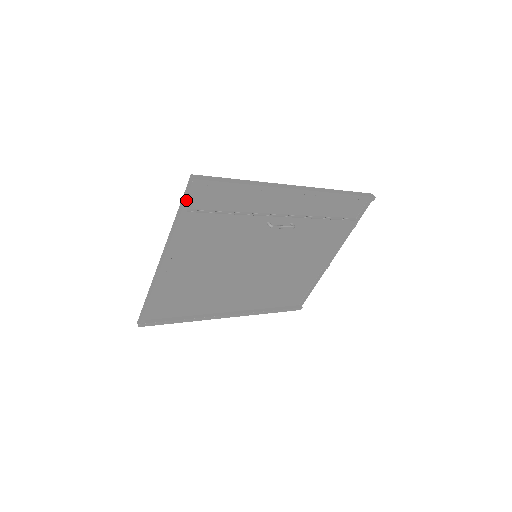
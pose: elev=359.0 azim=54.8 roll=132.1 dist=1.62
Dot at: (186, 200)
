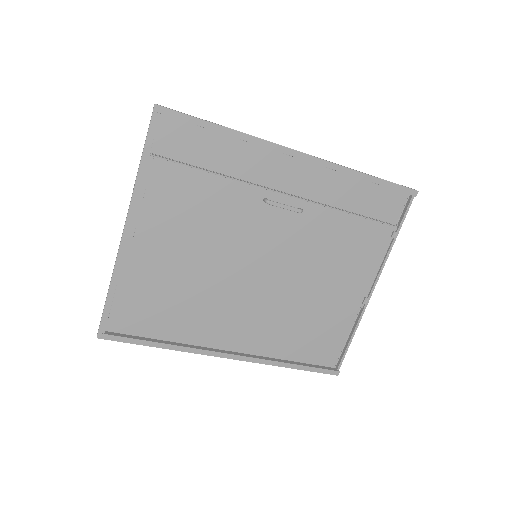
Dot at: (148, 135)
